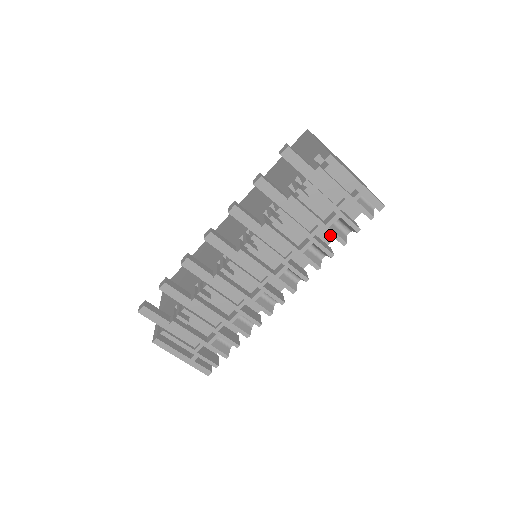
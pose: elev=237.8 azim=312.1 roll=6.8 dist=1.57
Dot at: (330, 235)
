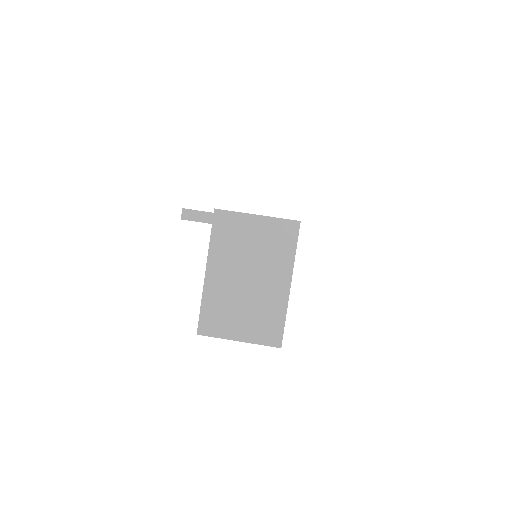
Dot at: occluded
